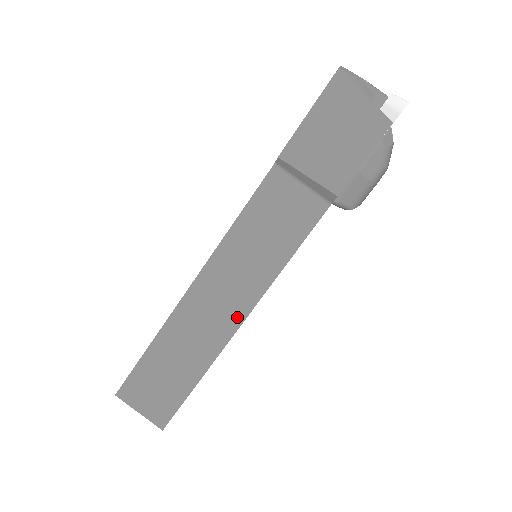
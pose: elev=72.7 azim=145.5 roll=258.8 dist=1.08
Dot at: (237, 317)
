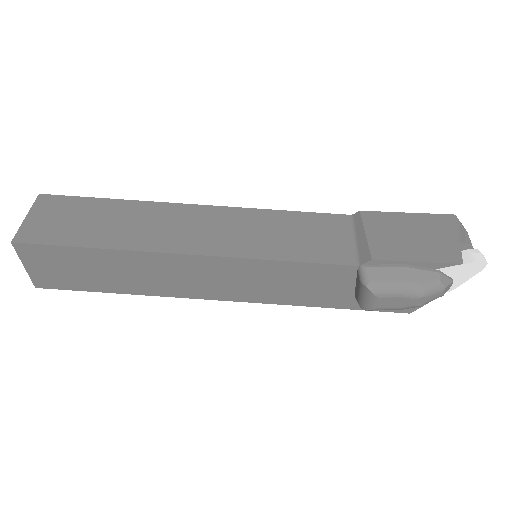
Dot at: (193, 248)
